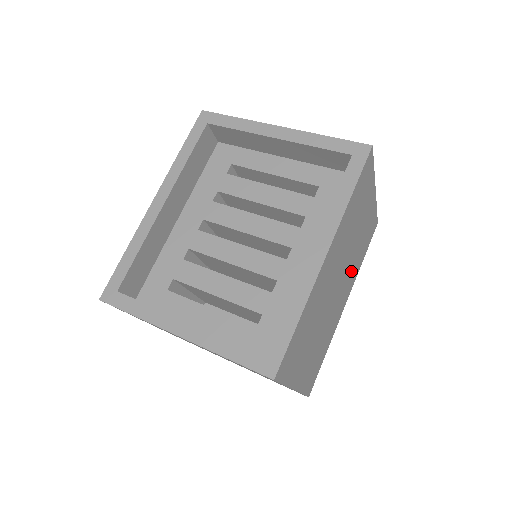
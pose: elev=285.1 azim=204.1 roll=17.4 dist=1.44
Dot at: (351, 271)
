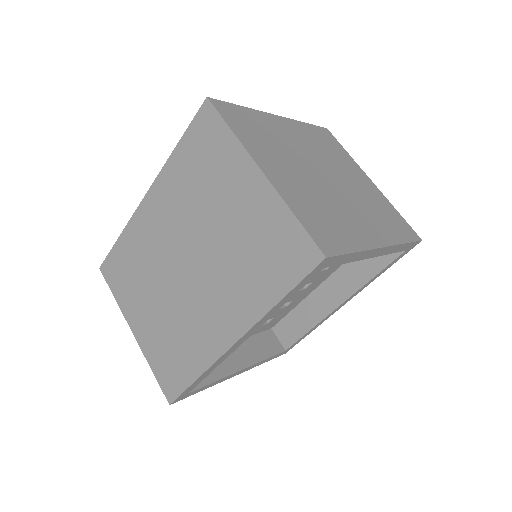
Dot at: occluded
